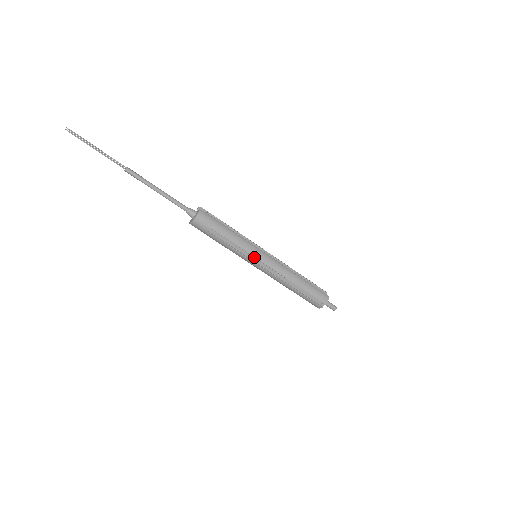
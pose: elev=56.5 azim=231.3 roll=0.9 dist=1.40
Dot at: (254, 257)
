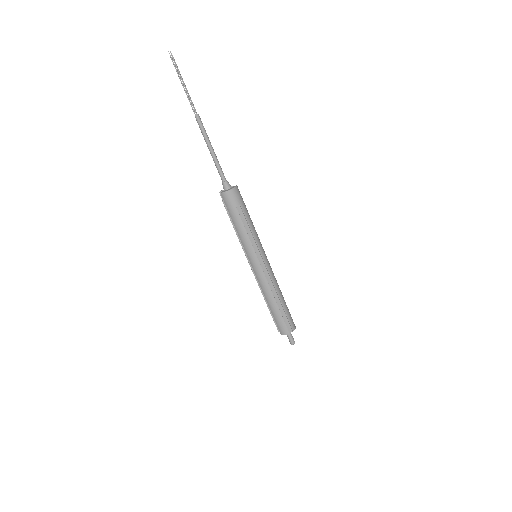
Dot at: (260, 252)
